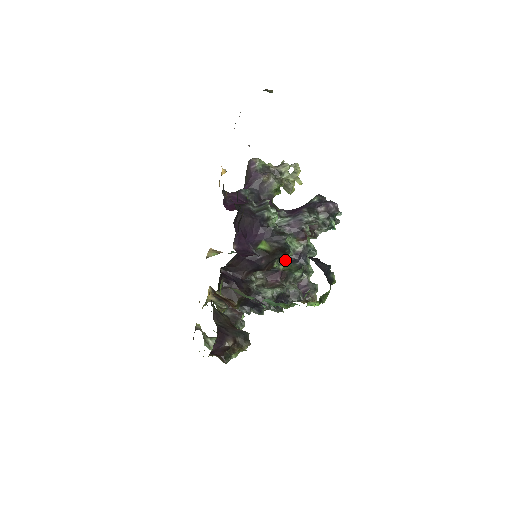
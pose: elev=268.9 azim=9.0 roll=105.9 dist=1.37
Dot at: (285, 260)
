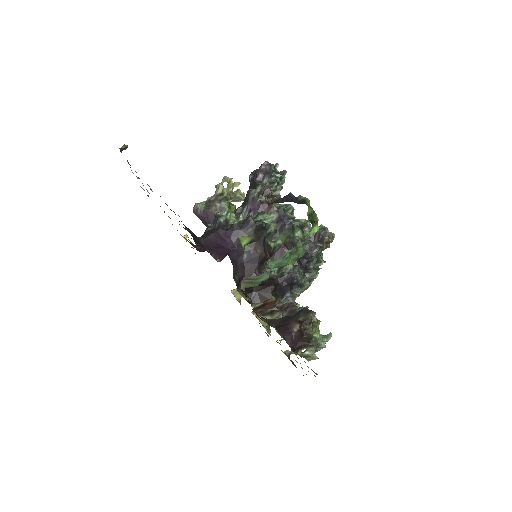
Dot at: (275, 234)
